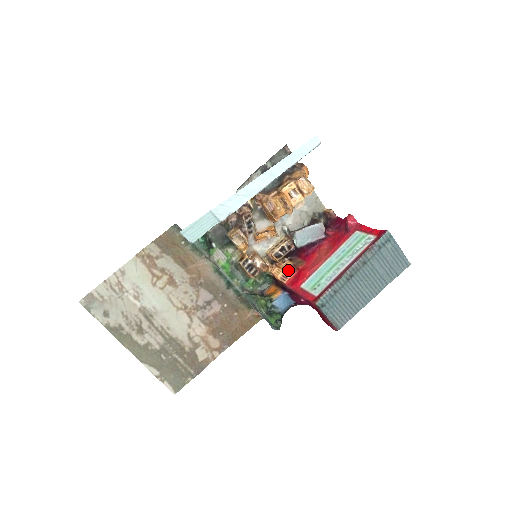
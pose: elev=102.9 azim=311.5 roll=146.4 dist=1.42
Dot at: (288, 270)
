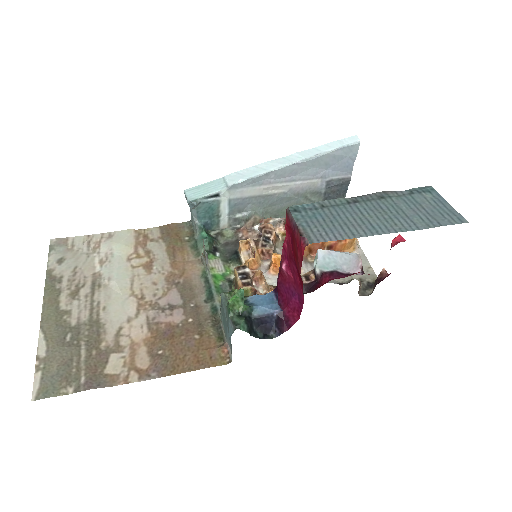
Dot at: occluded
